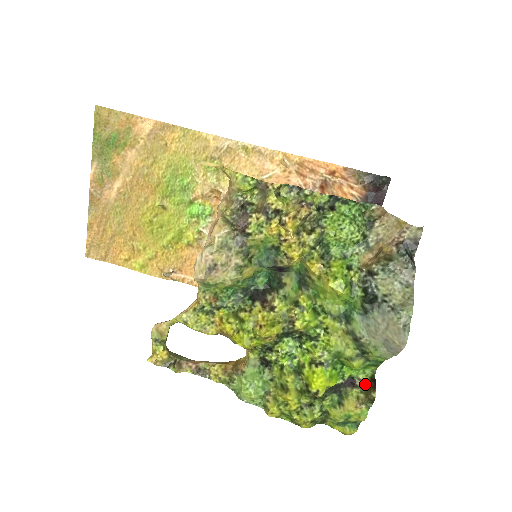
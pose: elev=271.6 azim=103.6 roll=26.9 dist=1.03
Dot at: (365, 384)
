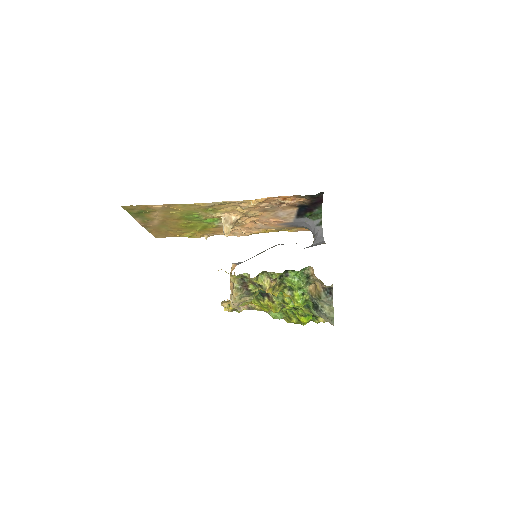
Dot at: occluded
